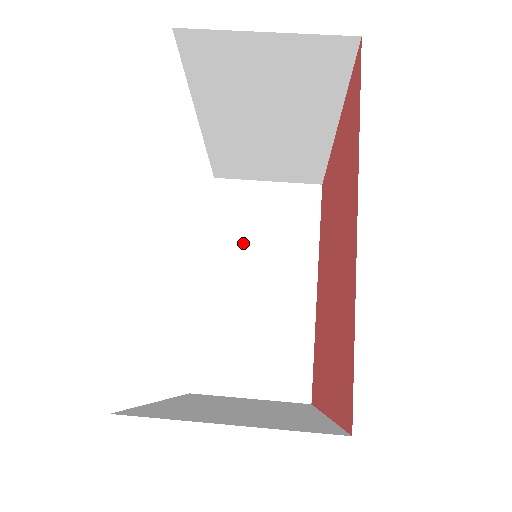
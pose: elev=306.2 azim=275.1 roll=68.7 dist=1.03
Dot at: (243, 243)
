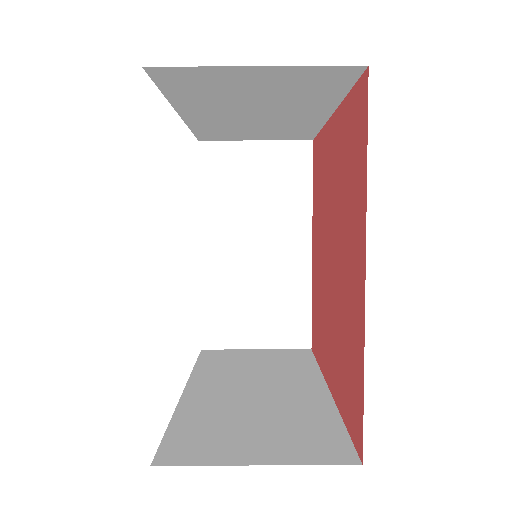
Dot at: (225, 102)
